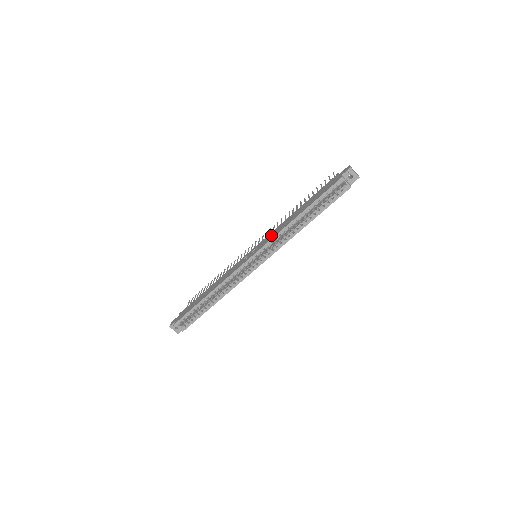
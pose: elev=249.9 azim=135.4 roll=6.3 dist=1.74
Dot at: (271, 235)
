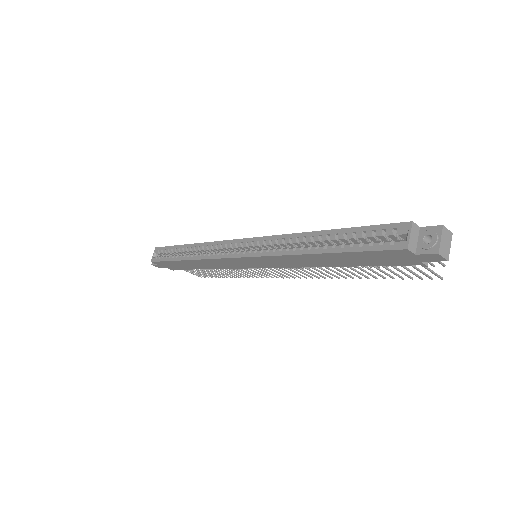
Dot at: occluded
